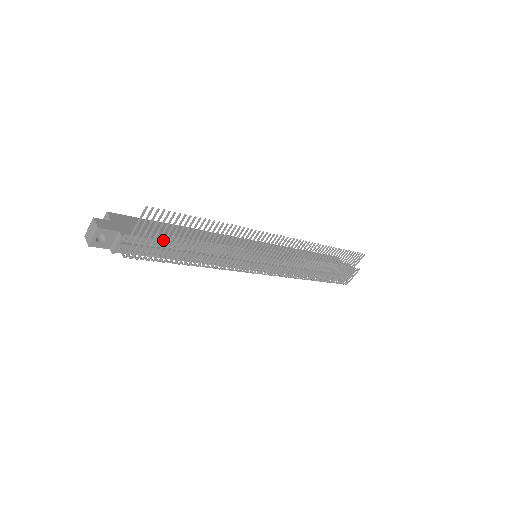
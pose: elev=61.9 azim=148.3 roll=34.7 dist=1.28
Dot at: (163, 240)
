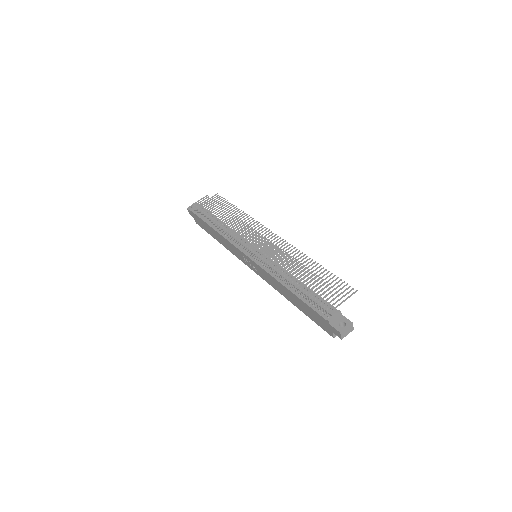
Dot at: occluded
